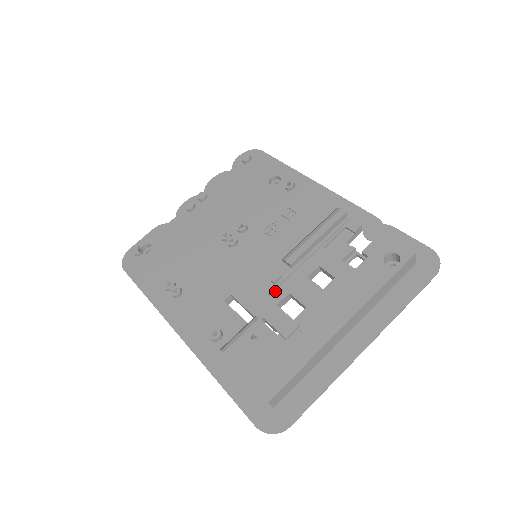
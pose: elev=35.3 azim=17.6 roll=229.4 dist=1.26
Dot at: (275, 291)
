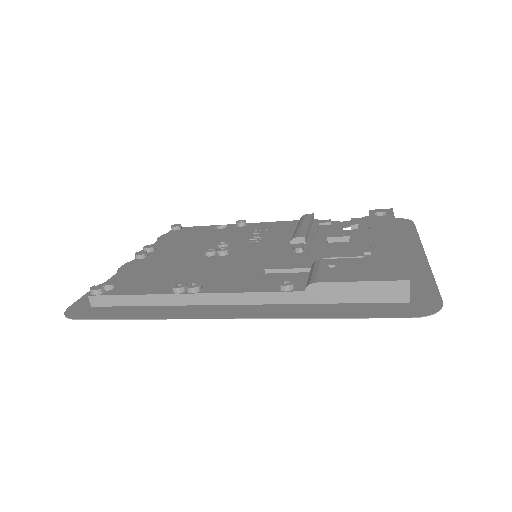
Dot at: (308, 255)
